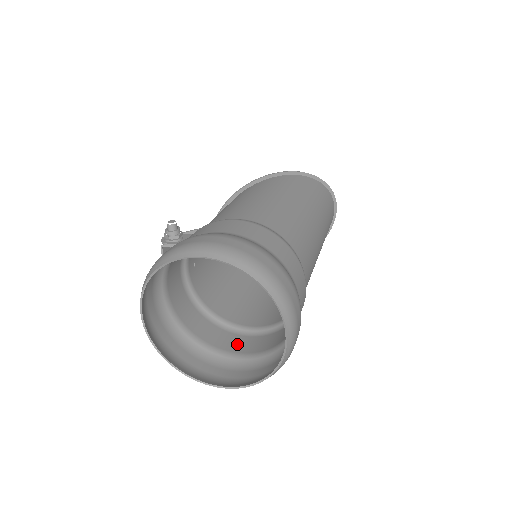
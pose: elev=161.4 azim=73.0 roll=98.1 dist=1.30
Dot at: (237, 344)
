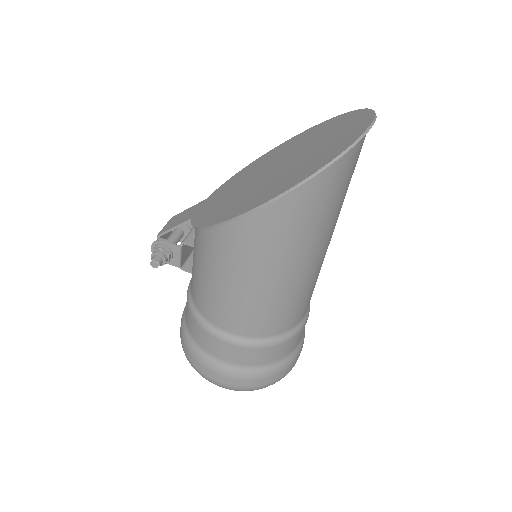
Dot at: occluded
